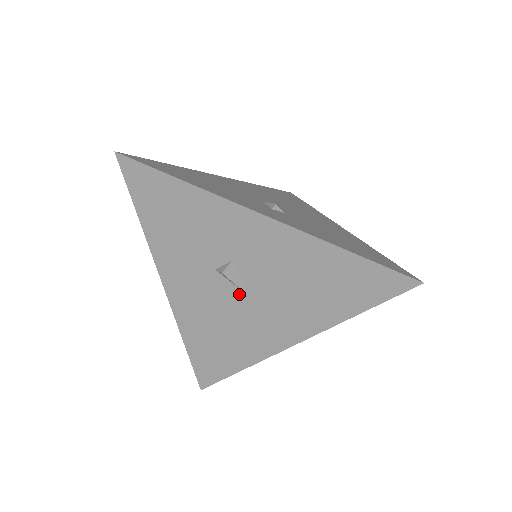
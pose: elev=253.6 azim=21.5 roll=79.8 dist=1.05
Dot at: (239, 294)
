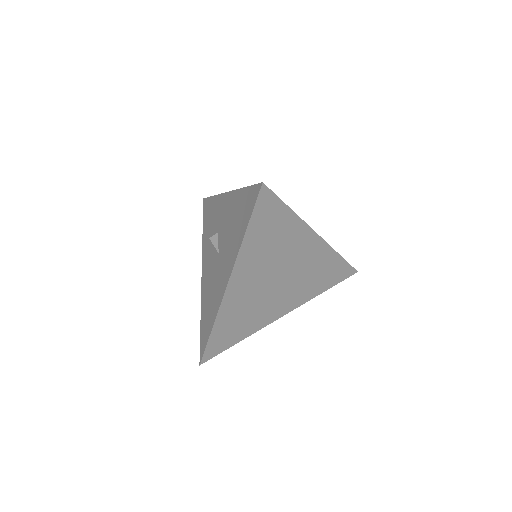
Dot at: (217, 256)
